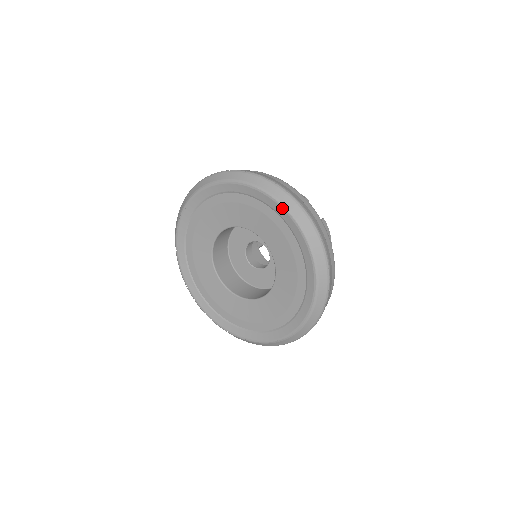
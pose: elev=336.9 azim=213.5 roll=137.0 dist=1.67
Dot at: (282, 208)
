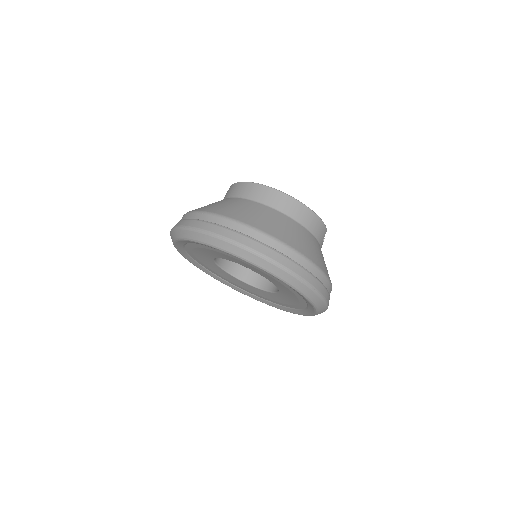
Dot at: (315, 310)
